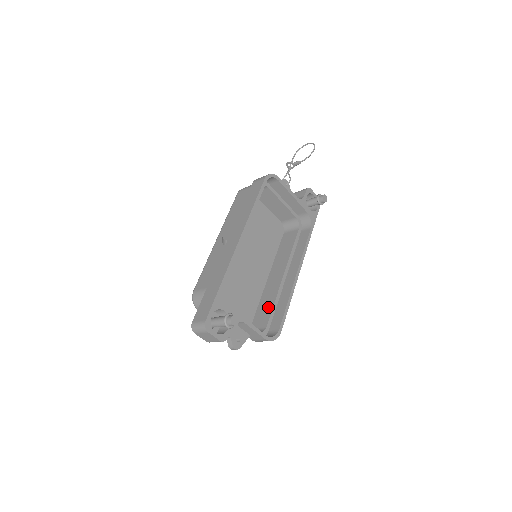
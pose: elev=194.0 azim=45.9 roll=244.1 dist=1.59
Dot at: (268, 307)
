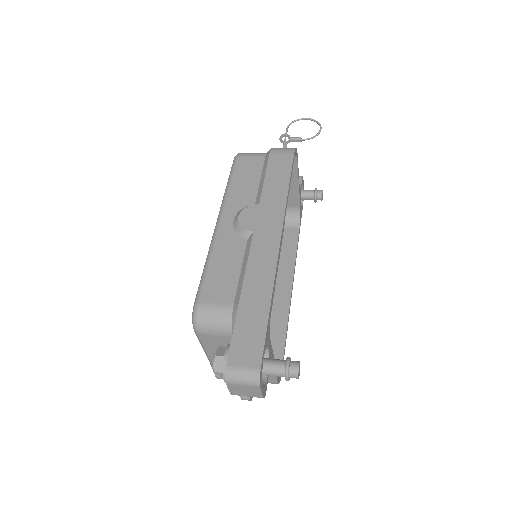
Dot at: occluded
